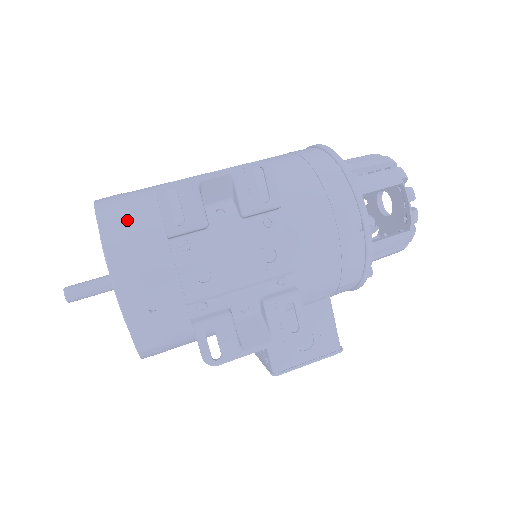
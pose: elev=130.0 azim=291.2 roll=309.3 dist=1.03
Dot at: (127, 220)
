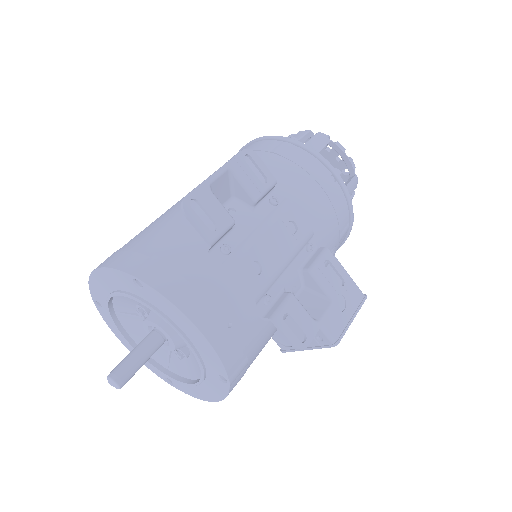
Dot at: (156, 257)
